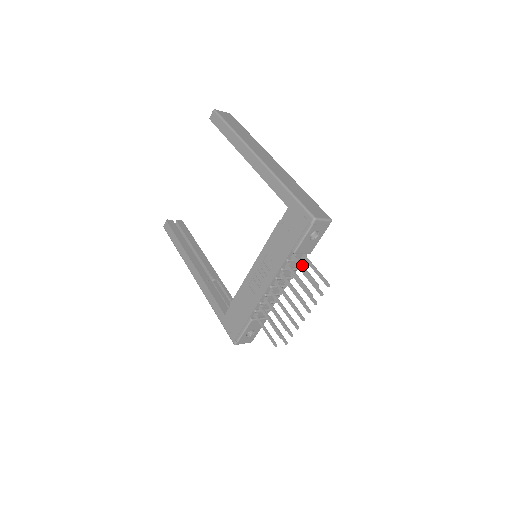
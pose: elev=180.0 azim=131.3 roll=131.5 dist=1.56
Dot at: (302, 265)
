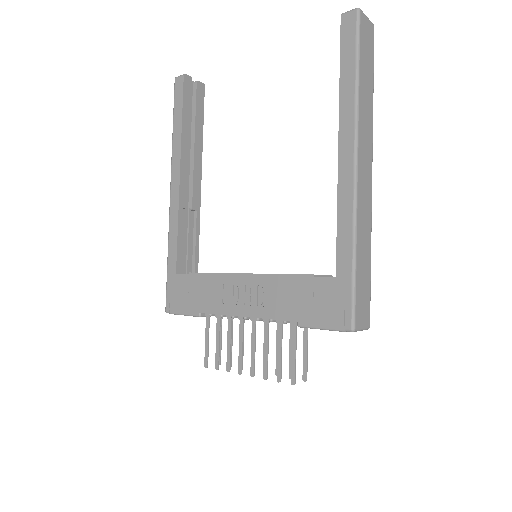
Dot at: (296, 344)
